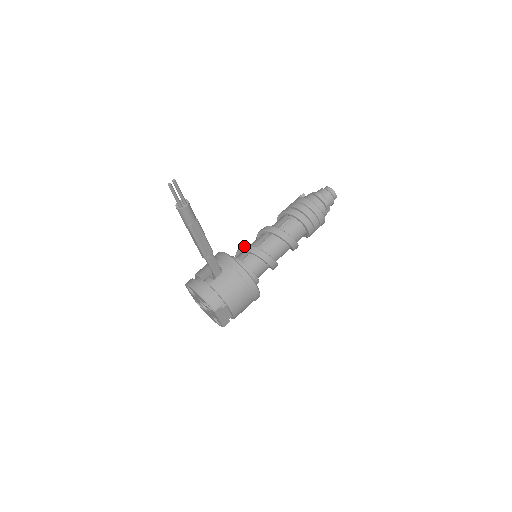
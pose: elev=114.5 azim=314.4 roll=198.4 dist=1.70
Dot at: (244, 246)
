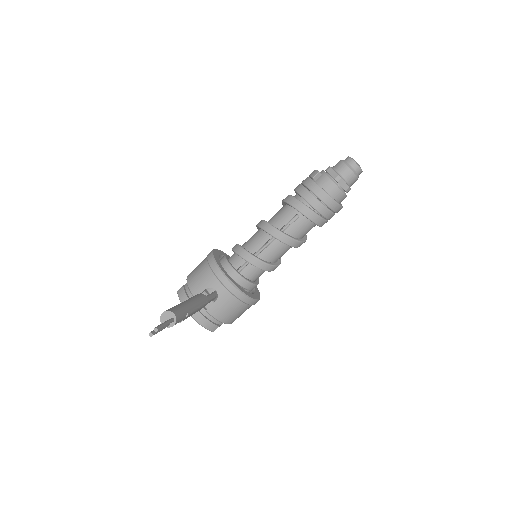
Dot at: (242, 252)
